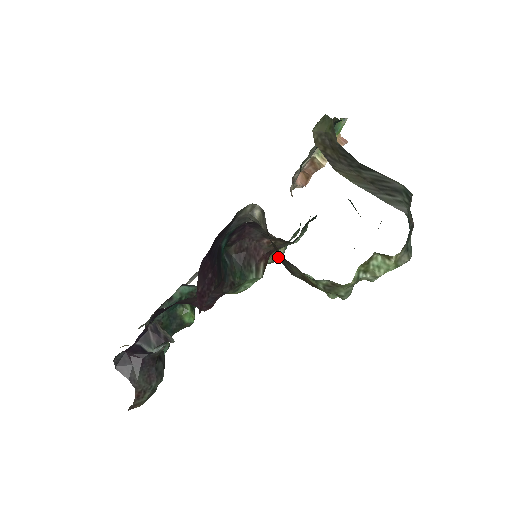
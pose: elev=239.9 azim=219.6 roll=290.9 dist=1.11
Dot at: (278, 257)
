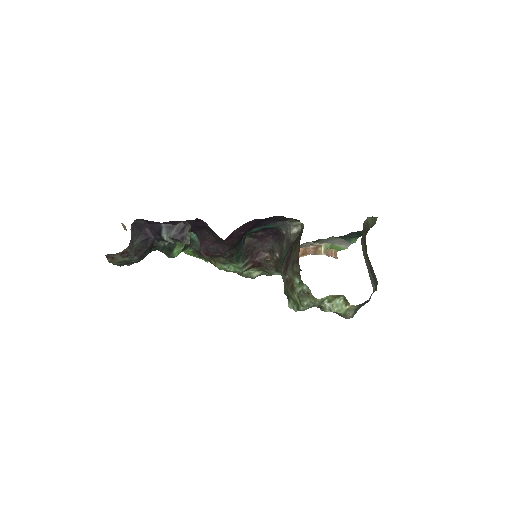
Dot at: (252, 275)
